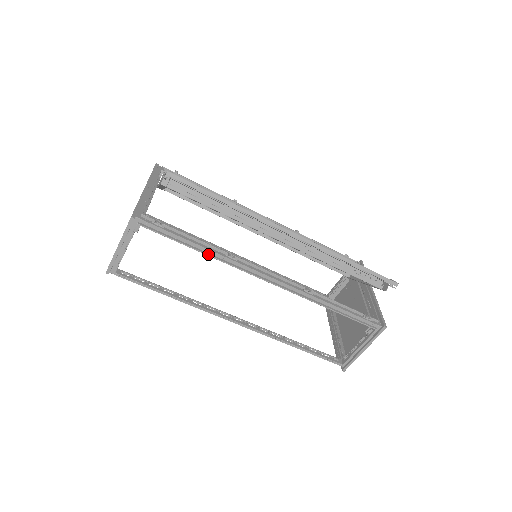
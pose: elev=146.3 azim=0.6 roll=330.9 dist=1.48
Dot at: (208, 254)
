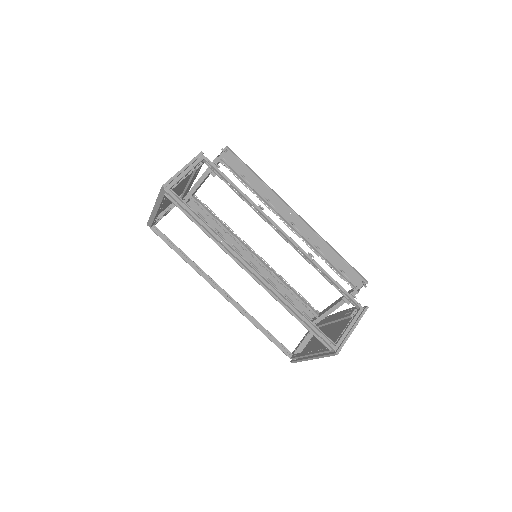
Dot at: (246, 198)
